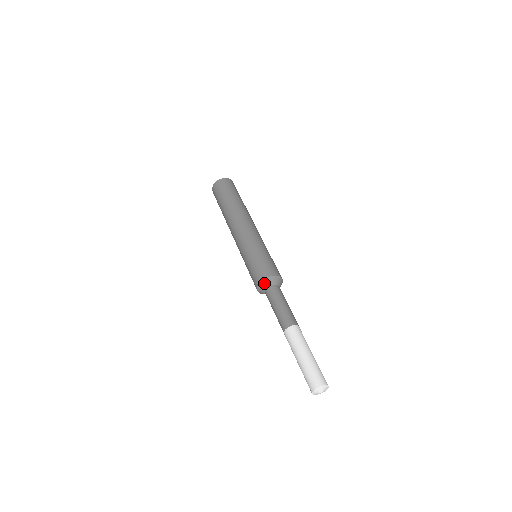
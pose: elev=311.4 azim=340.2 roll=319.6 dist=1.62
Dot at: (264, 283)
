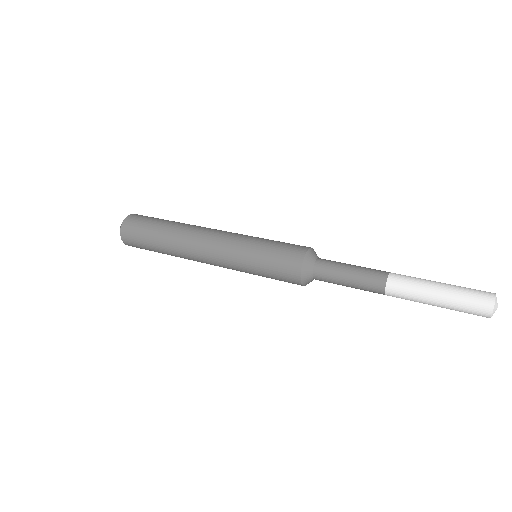
Dot at: (306, 268)
